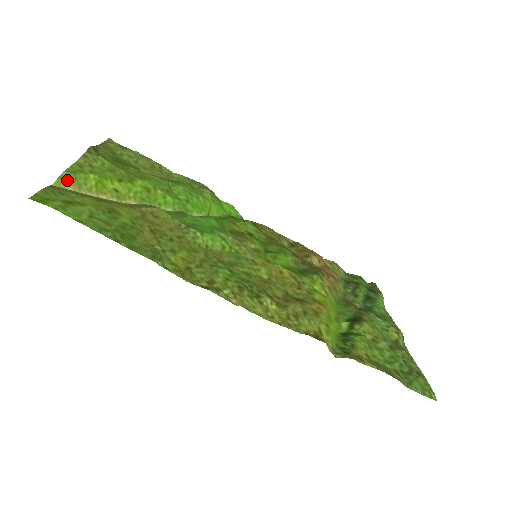
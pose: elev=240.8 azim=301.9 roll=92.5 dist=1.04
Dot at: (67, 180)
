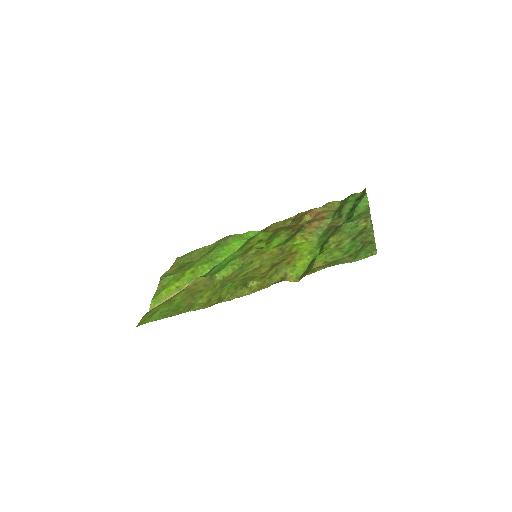
Dot at: (154, 303)
